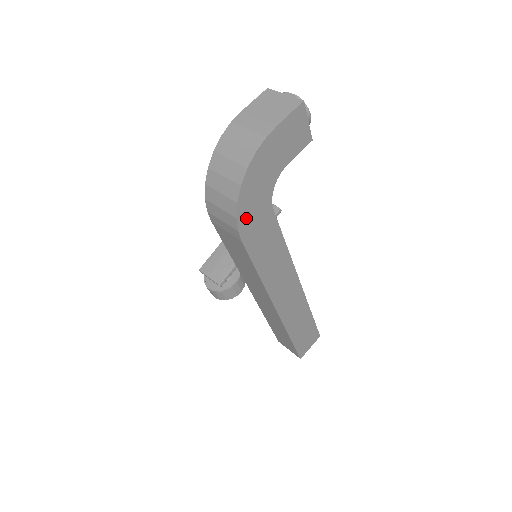
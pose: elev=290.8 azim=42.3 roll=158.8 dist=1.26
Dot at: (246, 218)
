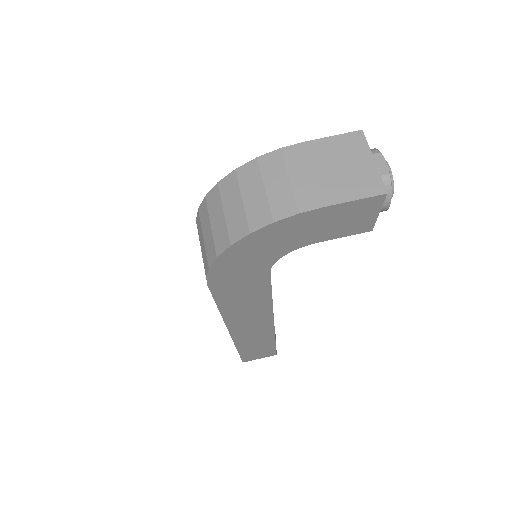
Dot at: (224, 270)
